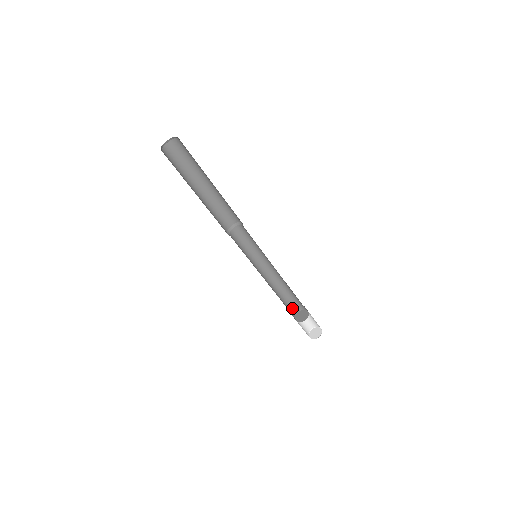
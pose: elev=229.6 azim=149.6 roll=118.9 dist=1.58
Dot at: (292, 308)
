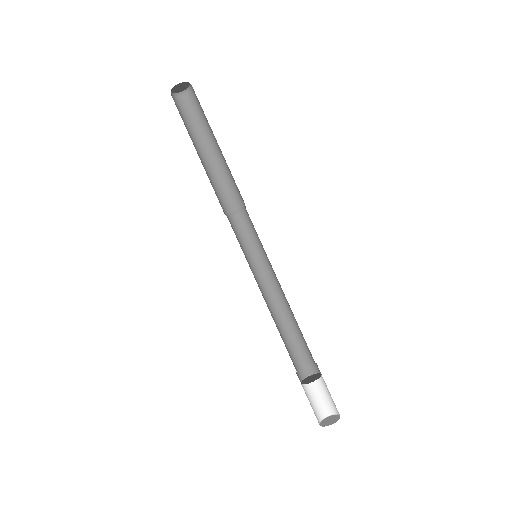
Dot at: (299, 364)
